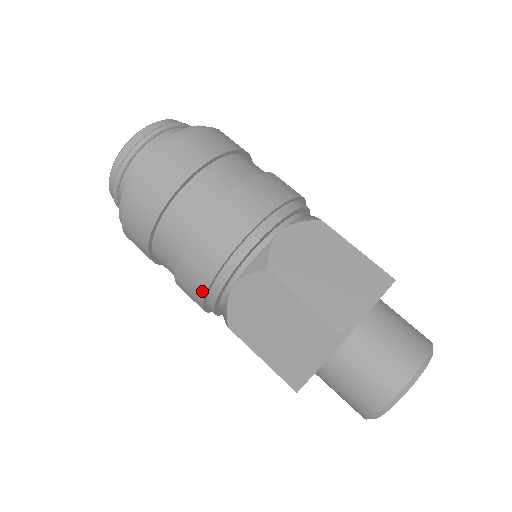
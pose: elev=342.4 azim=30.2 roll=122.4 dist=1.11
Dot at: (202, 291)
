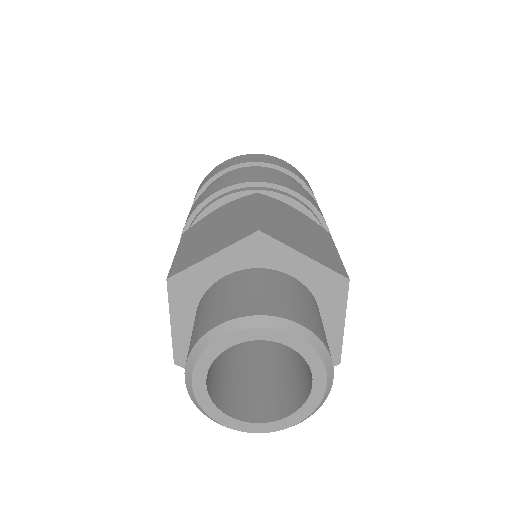
Dot at: occluded
